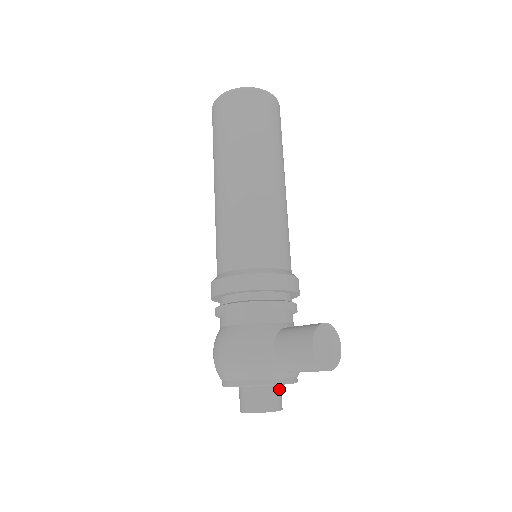
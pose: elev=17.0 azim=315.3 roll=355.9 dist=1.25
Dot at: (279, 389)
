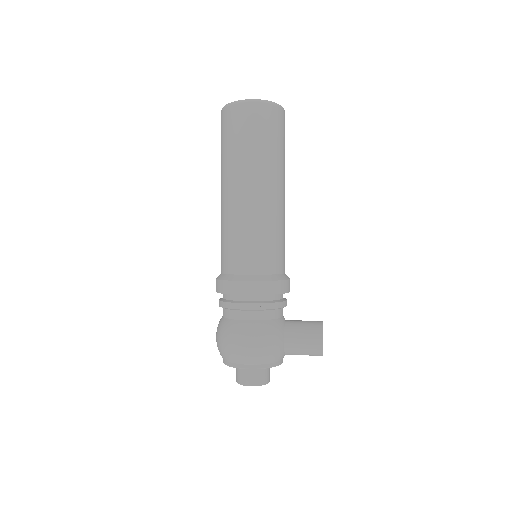
Dot at: occluded
